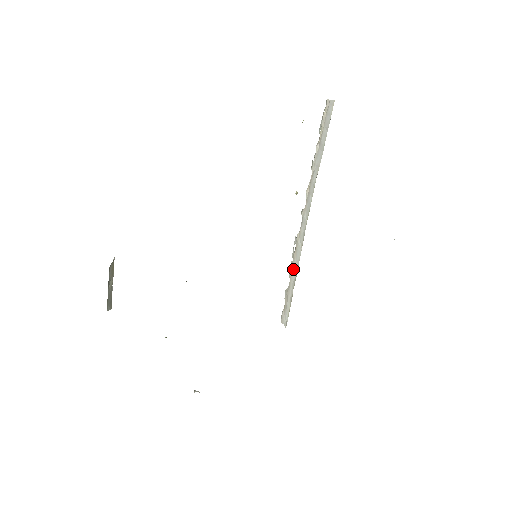
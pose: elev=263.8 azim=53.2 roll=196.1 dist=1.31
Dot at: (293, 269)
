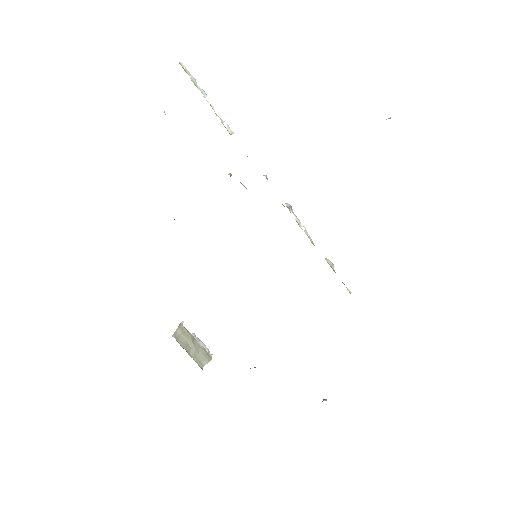
Dot at: occluded
